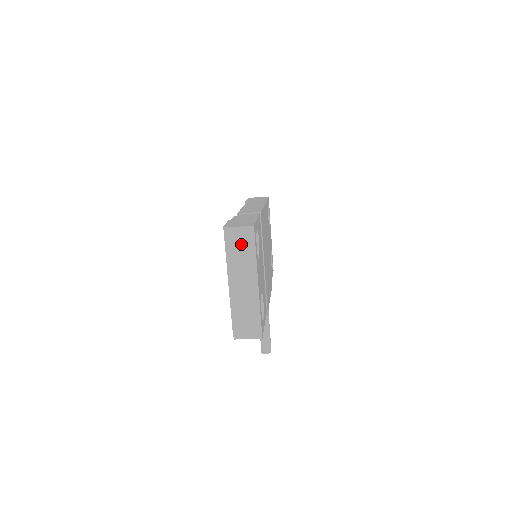
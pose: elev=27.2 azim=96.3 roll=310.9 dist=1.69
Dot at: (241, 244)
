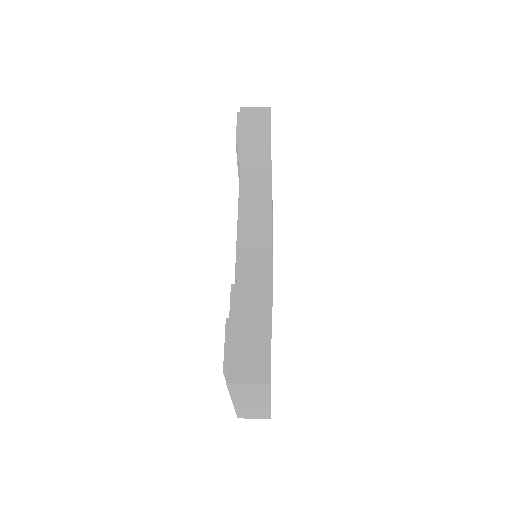
Dot at: (250, 390)
